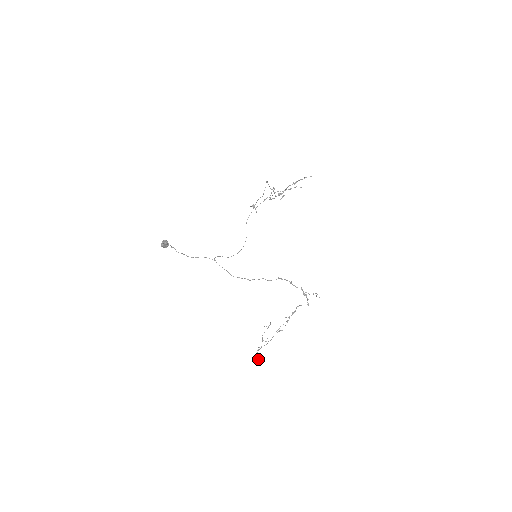
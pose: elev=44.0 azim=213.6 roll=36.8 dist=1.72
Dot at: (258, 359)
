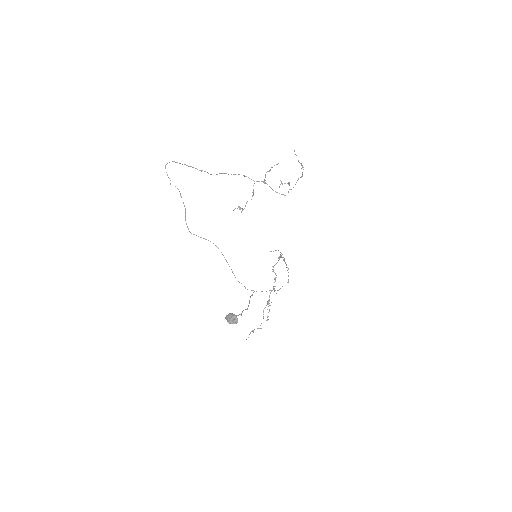
Dot at: (246, 339)
